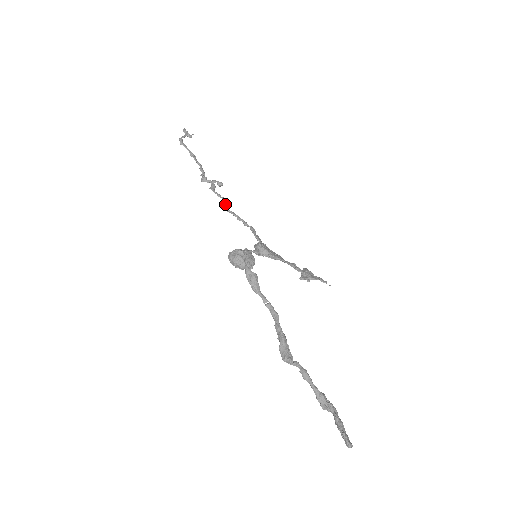
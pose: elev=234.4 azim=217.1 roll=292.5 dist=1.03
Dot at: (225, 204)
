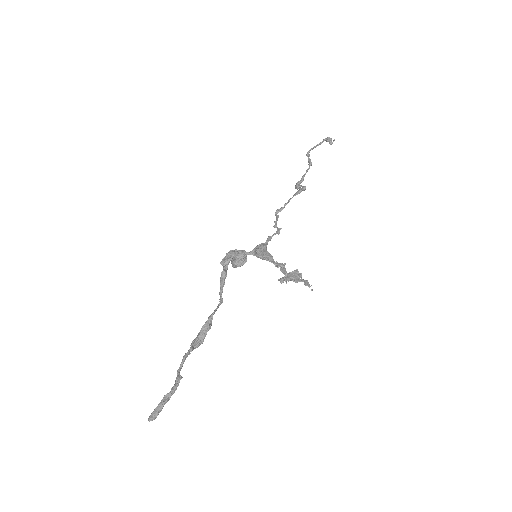
Dot at: (278, 209)
